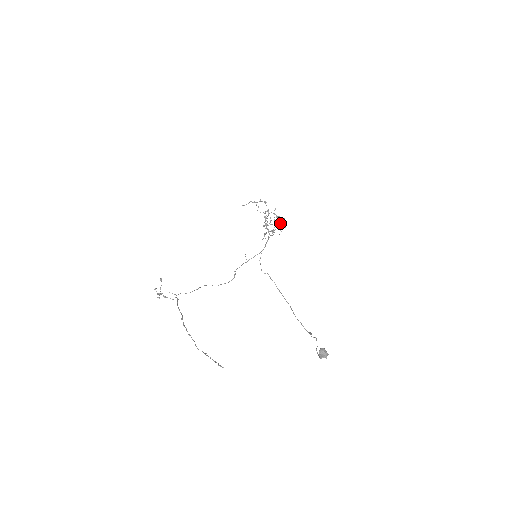
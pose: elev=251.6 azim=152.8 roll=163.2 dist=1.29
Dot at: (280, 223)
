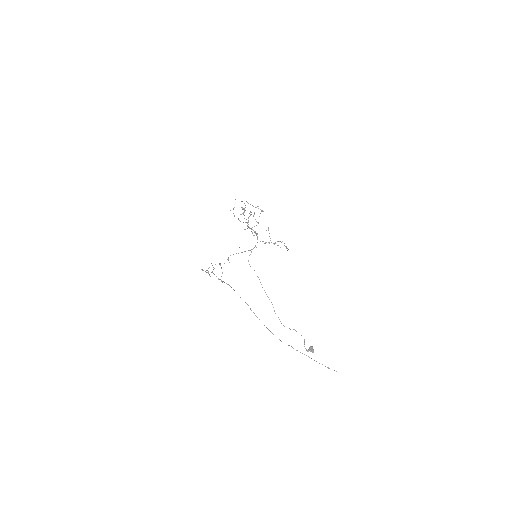
Dot at: occluded
